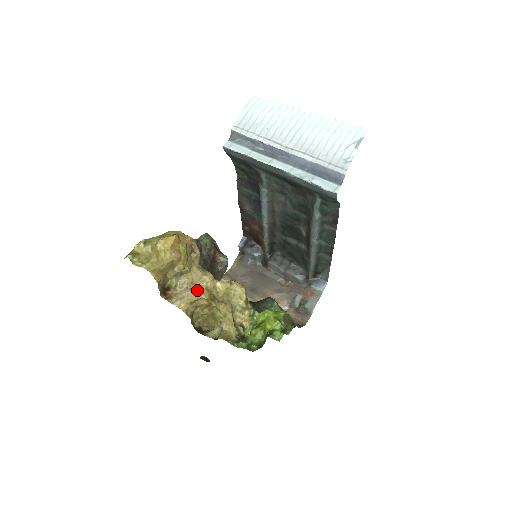
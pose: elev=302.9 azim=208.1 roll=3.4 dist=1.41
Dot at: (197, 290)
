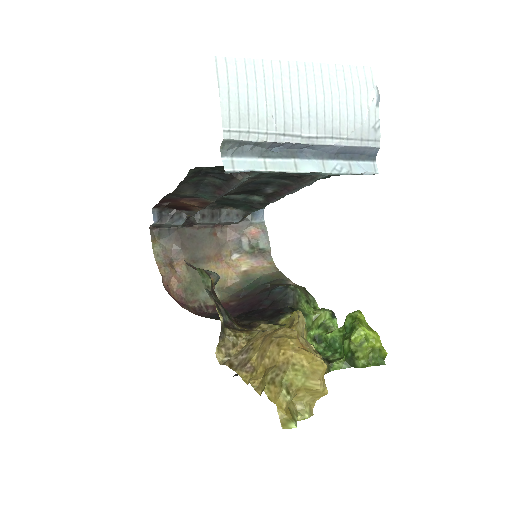
Dot at: occluded
